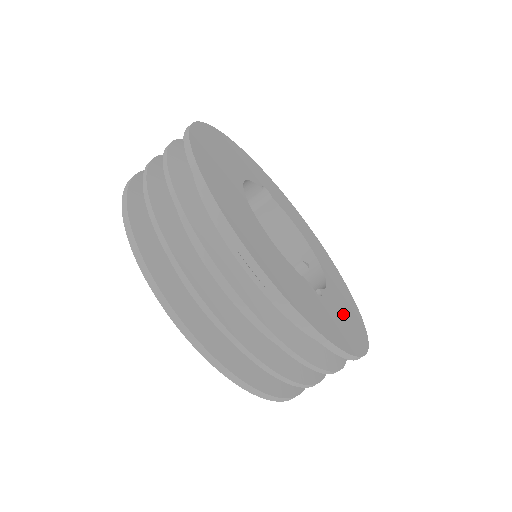
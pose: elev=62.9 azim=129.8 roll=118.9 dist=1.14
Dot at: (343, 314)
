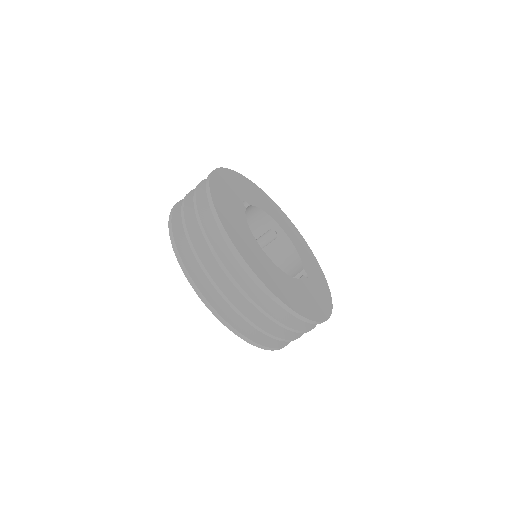
Dot at: (312, 268)
